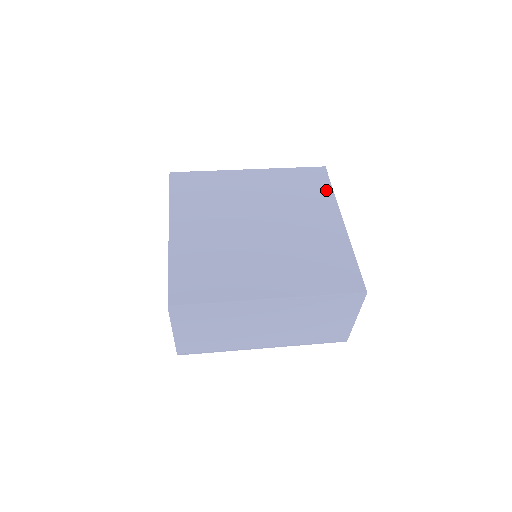
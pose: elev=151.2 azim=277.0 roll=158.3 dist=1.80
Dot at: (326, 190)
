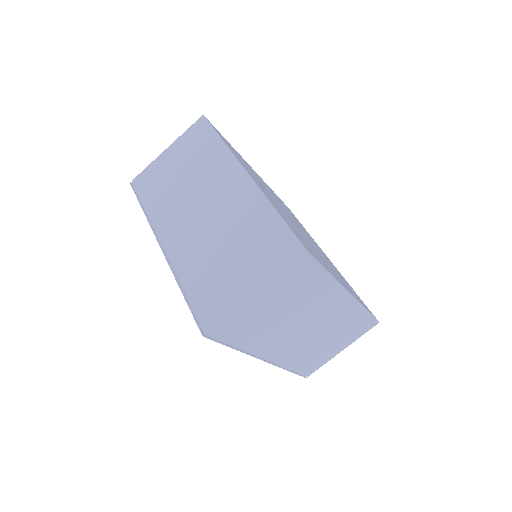
Dot at: occluded
